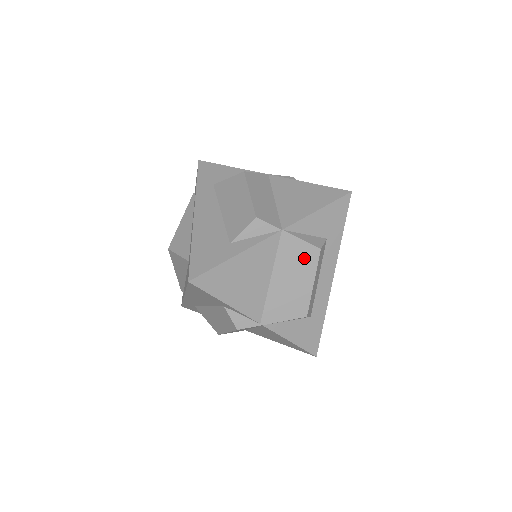
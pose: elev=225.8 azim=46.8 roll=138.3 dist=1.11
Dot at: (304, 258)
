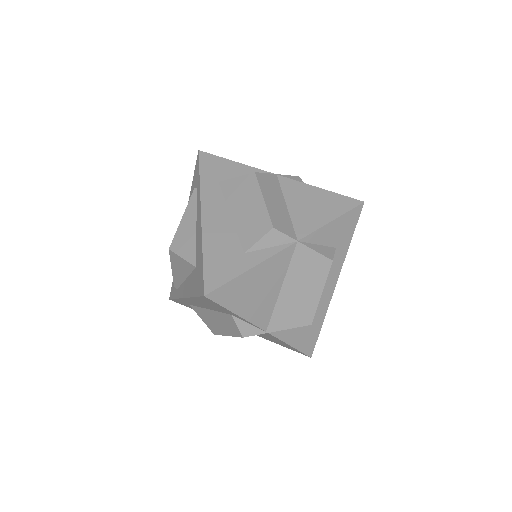
Dot at: (316, 269)
